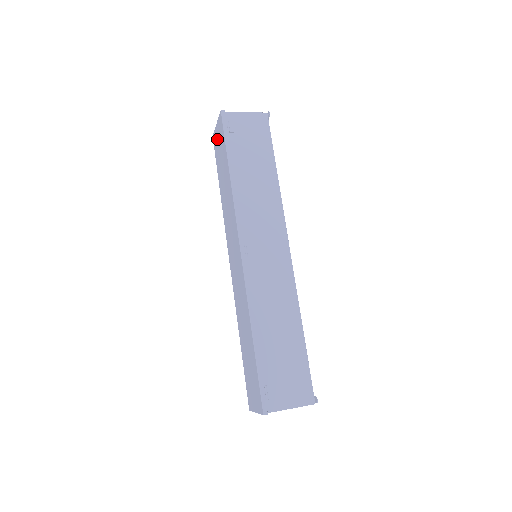
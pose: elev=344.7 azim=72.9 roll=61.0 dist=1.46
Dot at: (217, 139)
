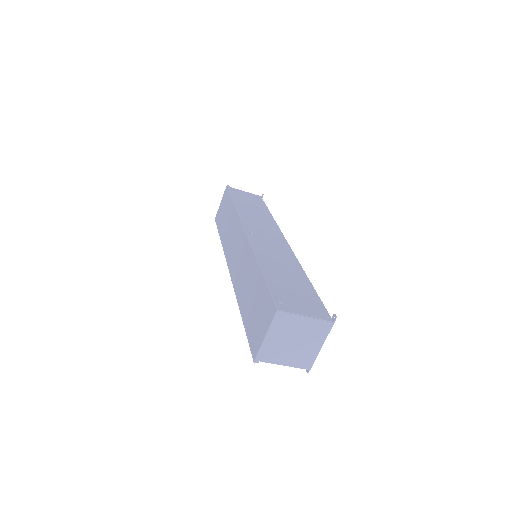
Dot at: (221, 209)
